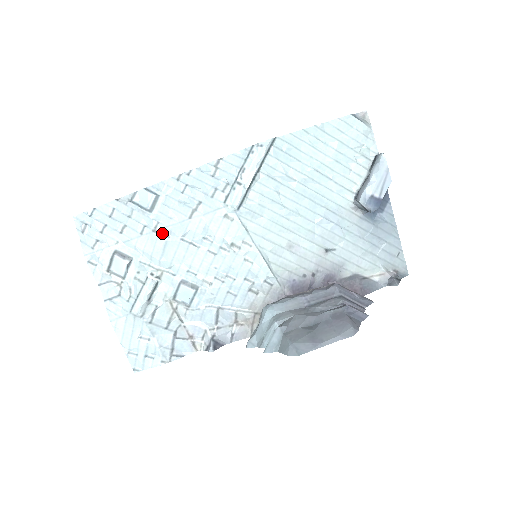
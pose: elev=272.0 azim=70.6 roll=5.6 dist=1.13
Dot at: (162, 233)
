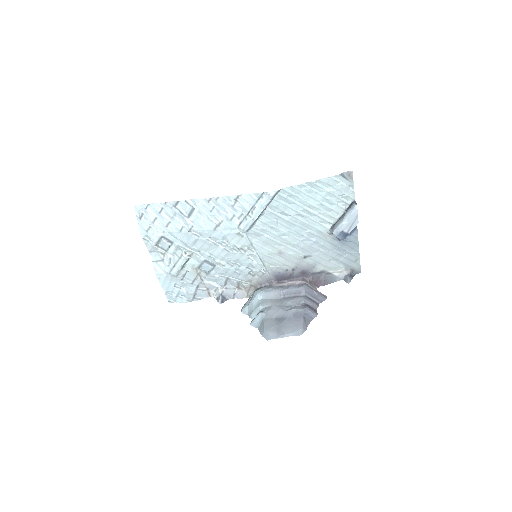
Dot at: (195, 234)
